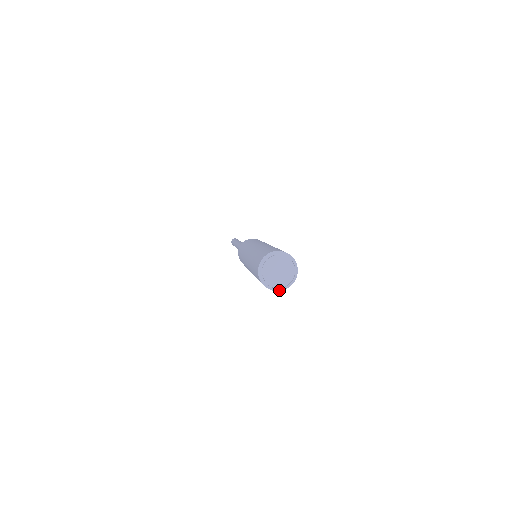
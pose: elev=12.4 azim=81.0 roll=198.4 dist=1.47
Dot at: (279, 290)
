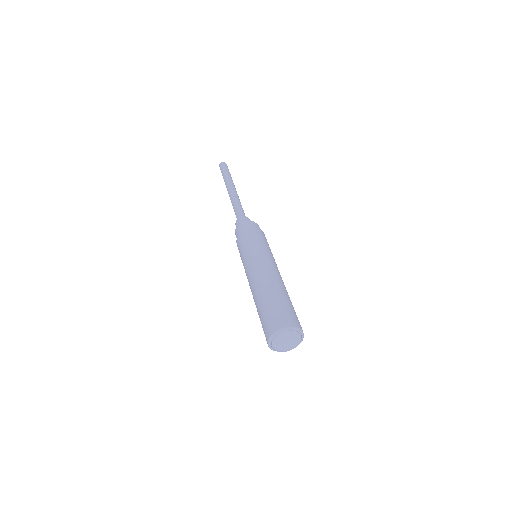
Dot at: occluded
